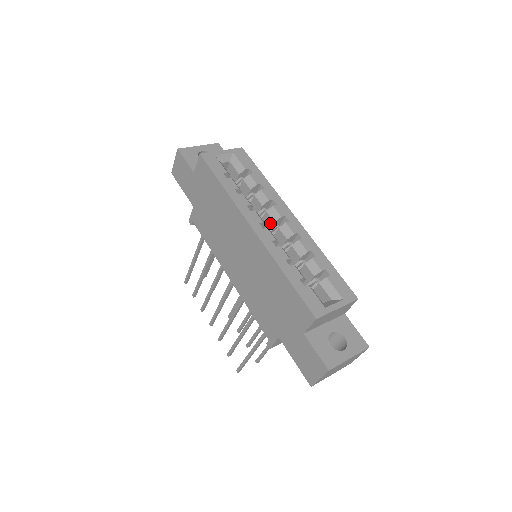
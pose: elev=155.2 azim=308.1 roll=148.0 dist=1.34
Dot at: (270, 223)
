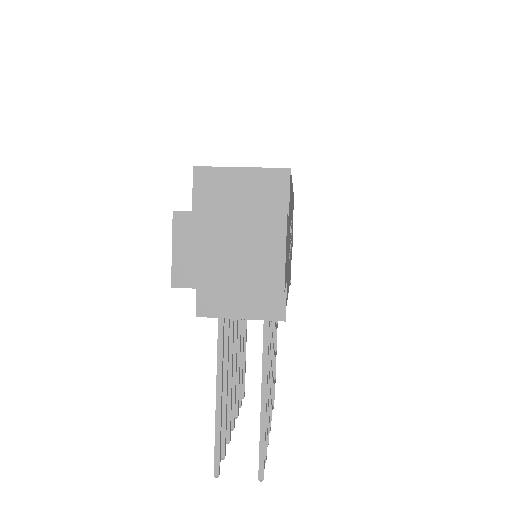
Dot at: occluded
